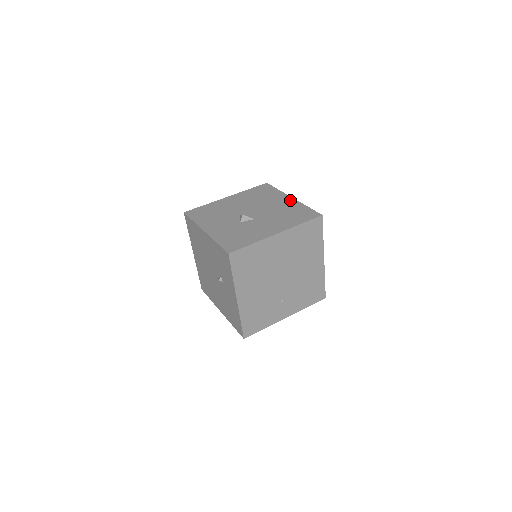
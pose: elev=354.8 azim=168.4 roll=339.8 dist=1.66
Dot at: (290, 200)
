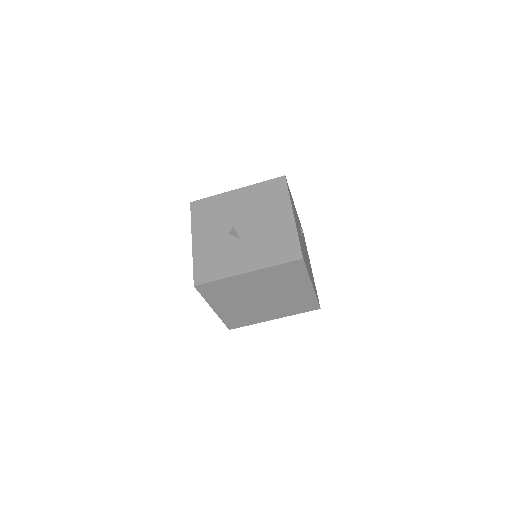
Dot at: (288, 218)
